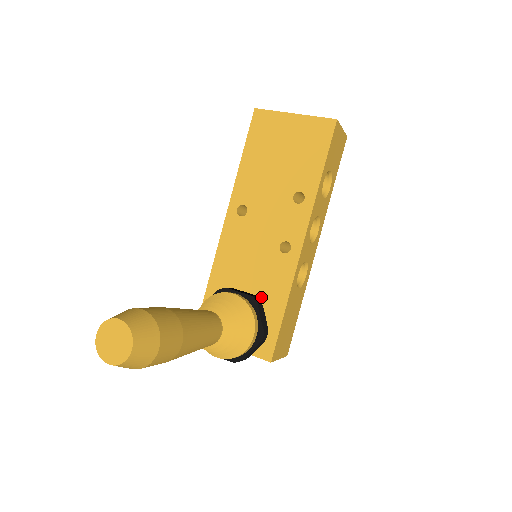
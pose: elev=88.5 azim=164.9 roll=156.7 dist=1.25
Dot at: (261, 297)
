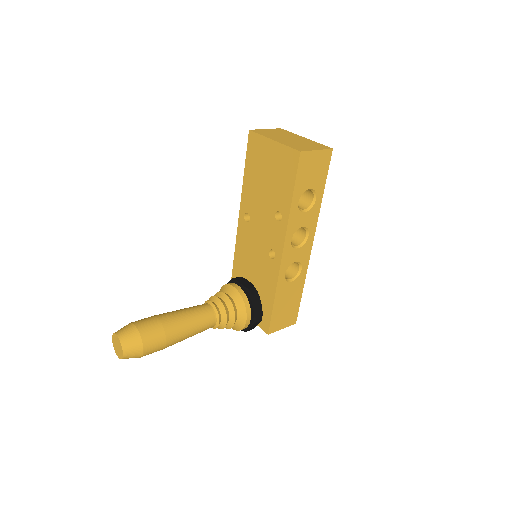
Dot at: (261, 287)
